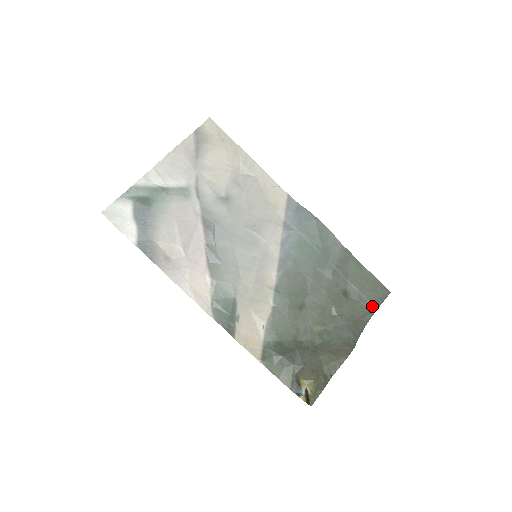
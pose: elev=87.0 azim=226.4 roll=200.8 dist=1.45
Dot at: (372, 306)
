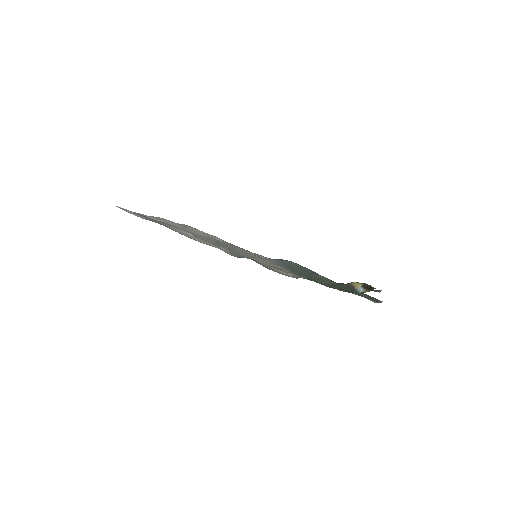
Dot at: (375, 301)
